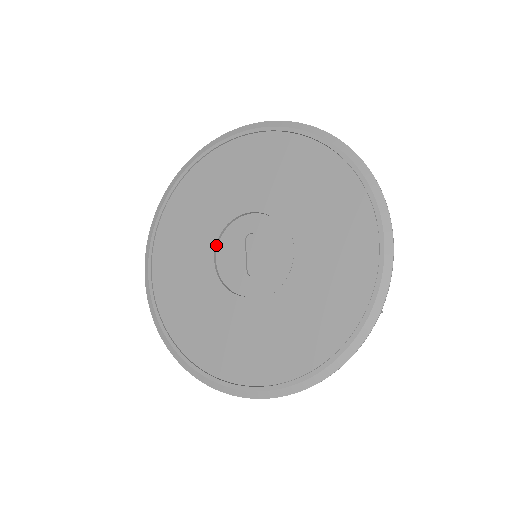
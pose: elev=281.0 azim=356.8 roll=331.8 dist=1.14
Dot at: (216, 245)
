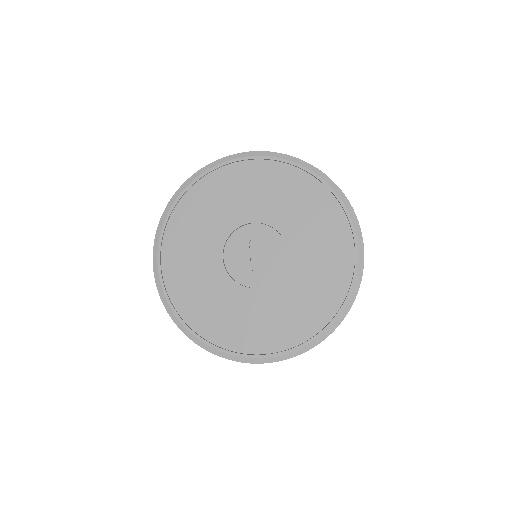
Dot at: (224, 246)
